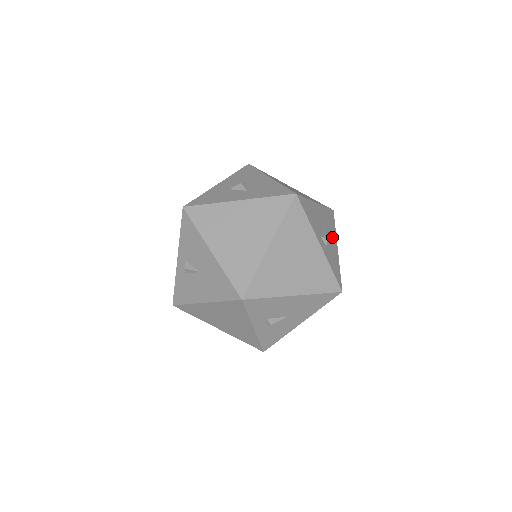
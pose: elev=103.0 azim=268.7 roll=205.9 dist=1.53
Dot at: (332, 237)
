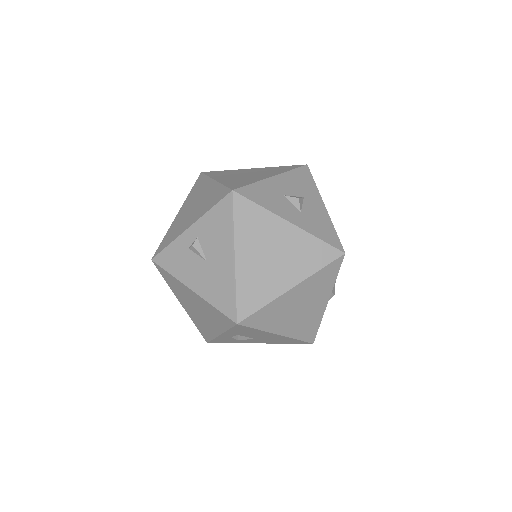
Dot at: occluded
